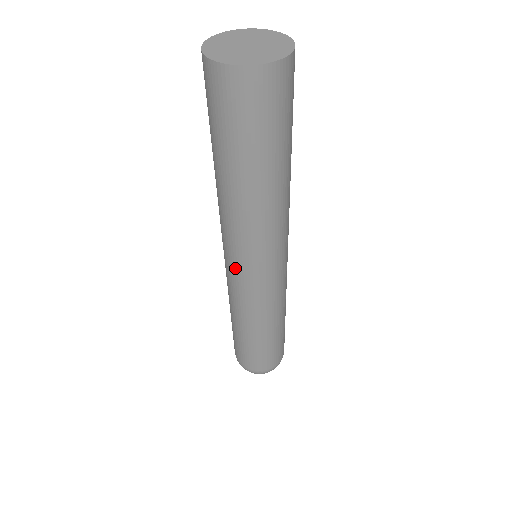
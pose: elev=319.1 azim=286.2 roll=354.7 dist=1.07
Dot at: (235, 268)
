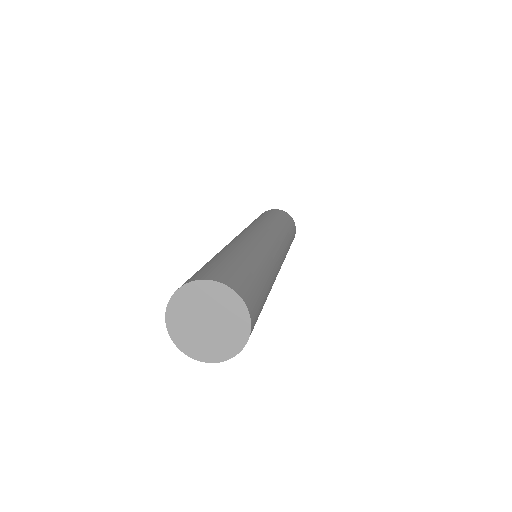
Dot at: occluded
